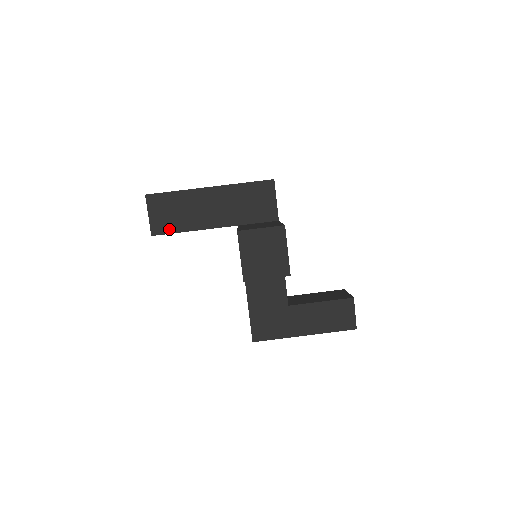
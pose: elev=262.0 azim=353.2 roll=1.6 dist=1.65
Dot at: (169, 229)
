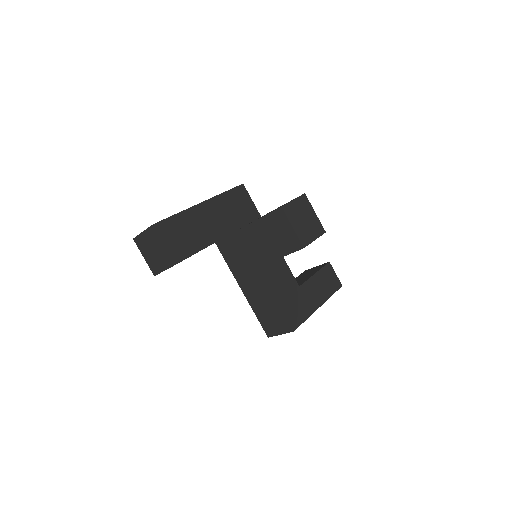
Dot at: (188, 252)
